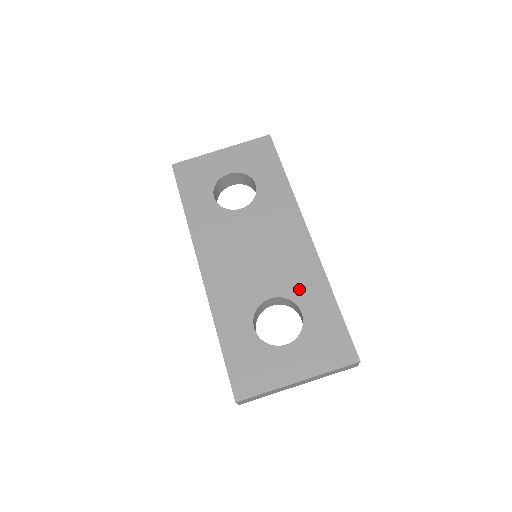
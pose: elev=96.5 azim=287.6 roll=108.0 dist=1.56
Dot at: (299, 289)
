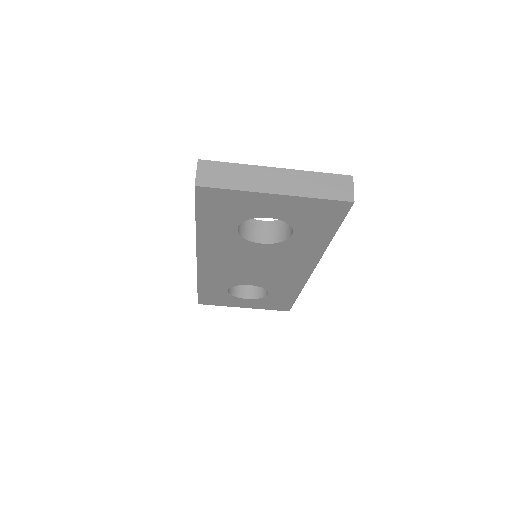
Dot at: (276, 287)
